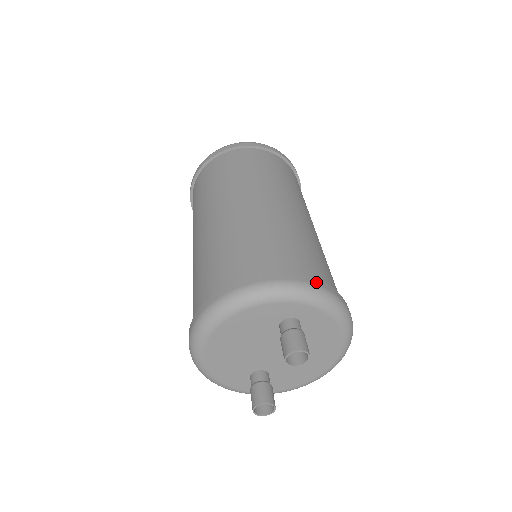
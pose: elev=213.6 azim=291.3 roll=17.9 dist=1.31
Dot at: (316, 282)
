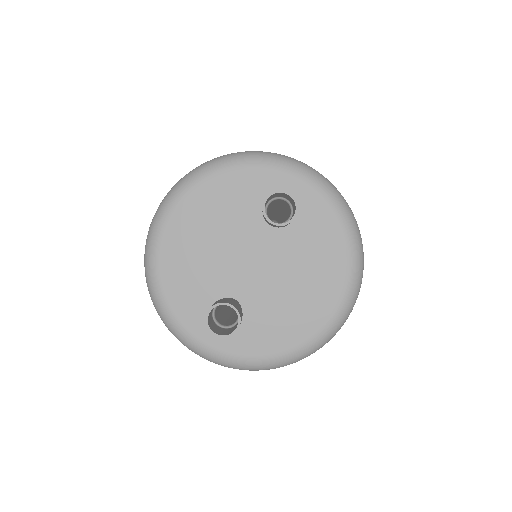
Dot at: occluded
